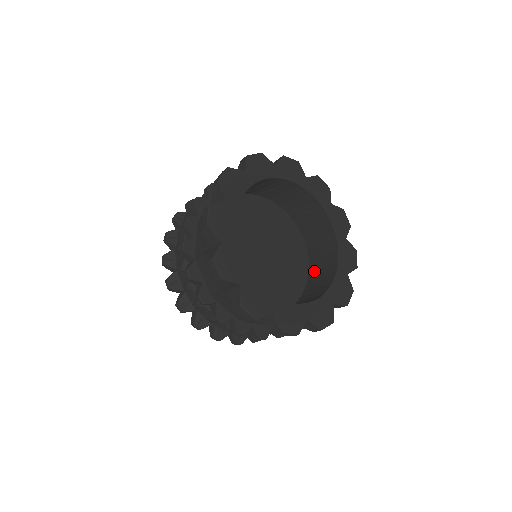
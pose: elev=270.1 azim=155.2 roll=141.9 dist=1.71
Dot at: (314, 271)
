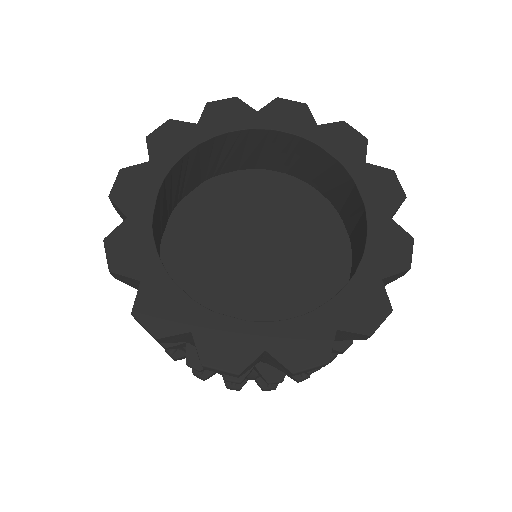
Dot at: occluded
